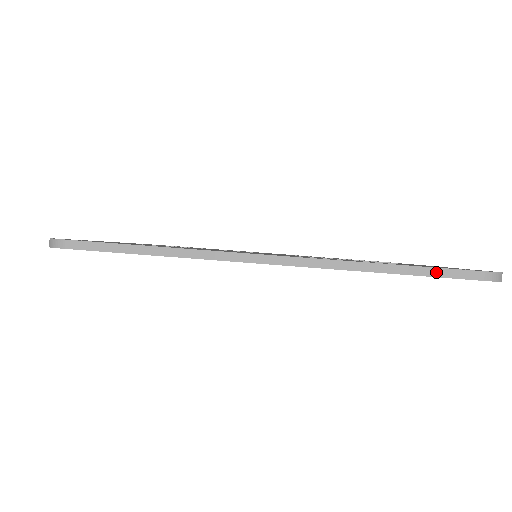
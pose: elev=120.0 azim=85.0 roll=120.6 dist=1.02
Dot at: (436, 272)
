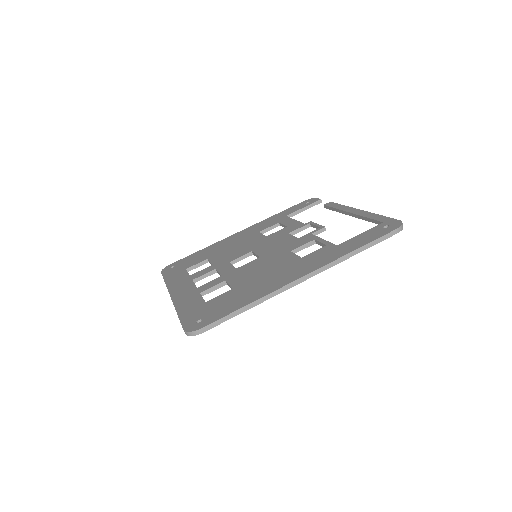
Dot at: (377, 241)
